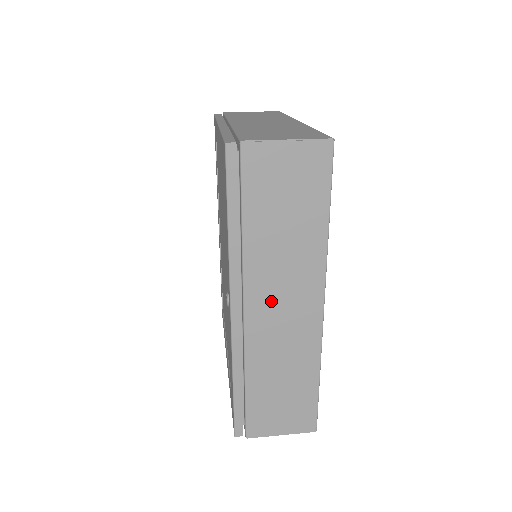
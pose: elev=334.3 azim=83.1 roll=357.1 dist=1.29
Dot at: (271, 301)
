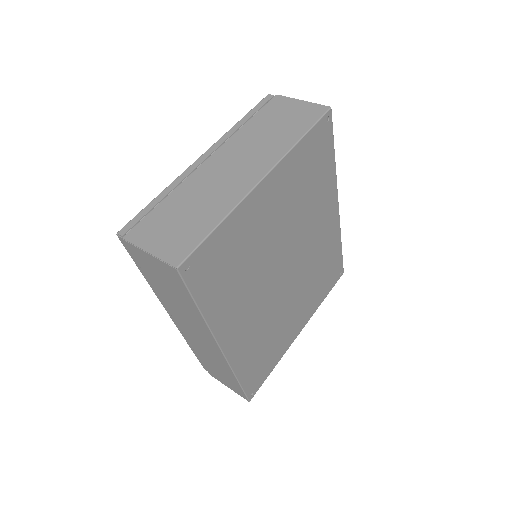
Dot at: (187, 327)
